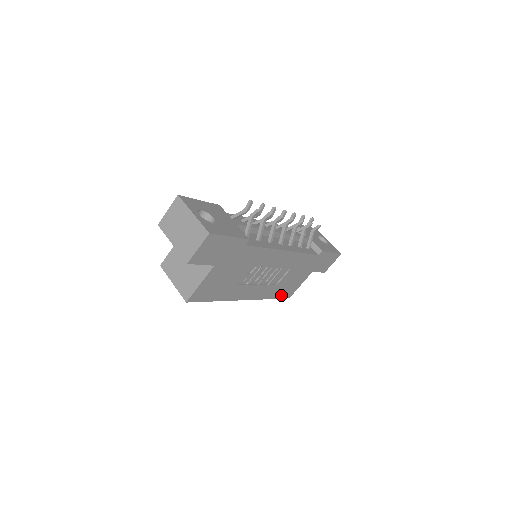
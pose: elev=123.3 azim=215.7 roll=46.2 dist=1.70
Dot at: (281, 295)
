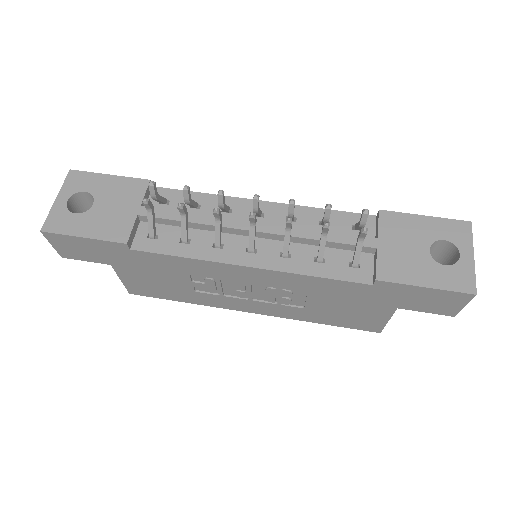
Dot at: (345, 324)
